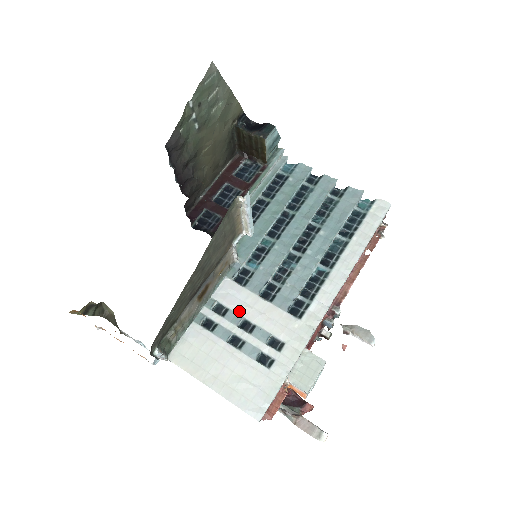
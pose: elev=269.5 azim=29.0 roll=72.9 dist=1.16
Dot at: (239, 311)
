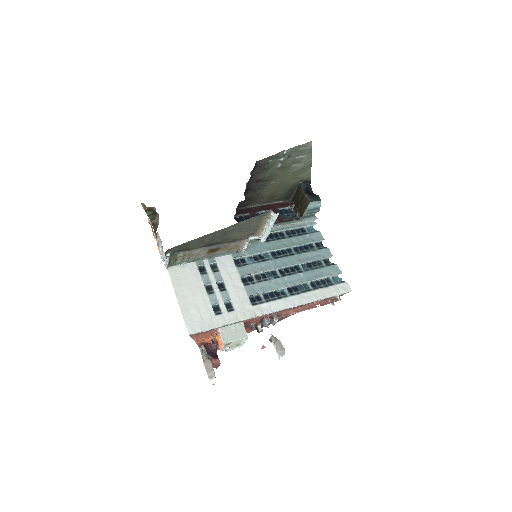
Dot at: (224, 276)
